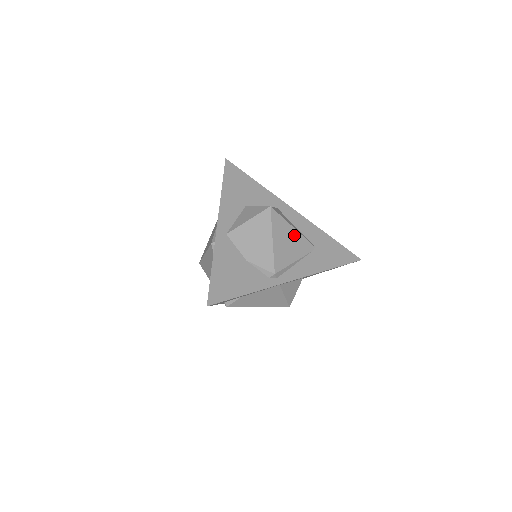
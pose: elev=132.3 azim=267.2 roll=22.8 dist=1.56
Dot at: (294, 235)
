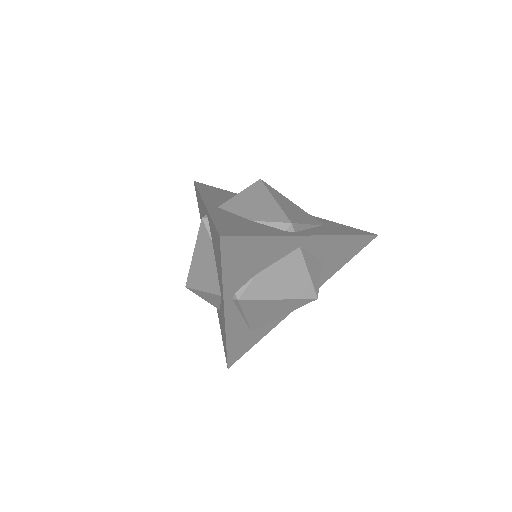
Dot at: (296, 207)
